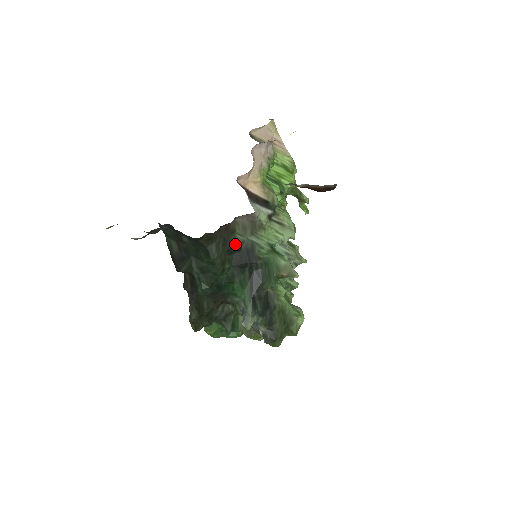
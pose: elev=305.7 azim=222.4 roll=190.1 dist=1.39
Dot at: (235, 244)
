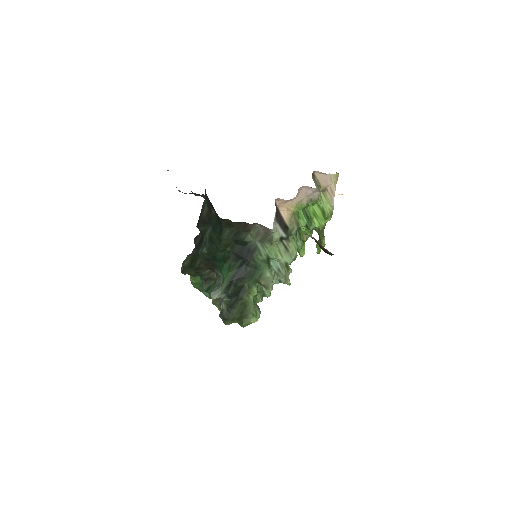
Dot at: (244, 239)
